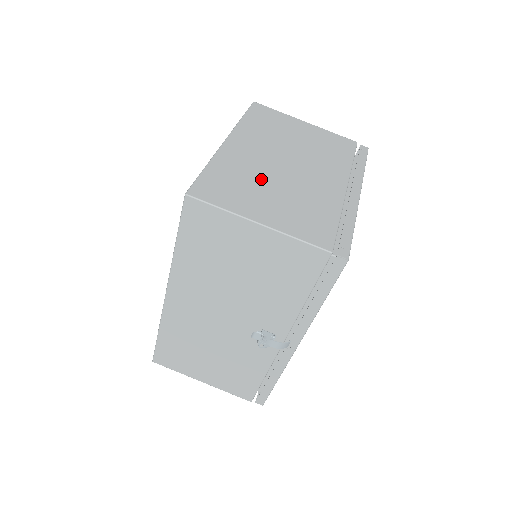
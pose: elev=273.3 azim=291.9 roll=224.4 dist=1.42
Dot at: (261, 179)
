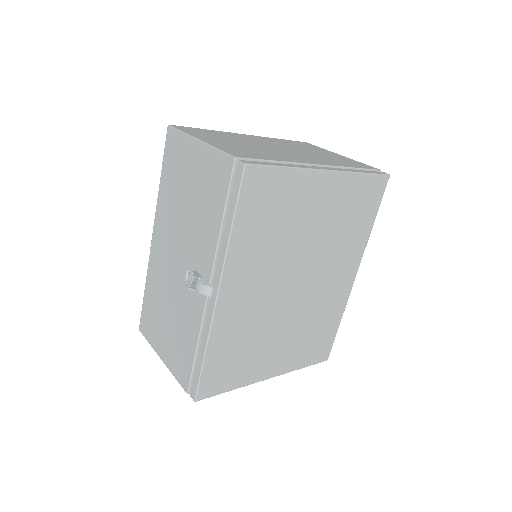
Dot at: (240, 141)
